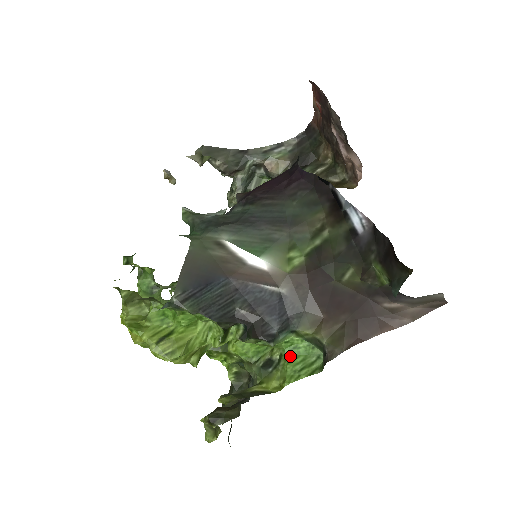
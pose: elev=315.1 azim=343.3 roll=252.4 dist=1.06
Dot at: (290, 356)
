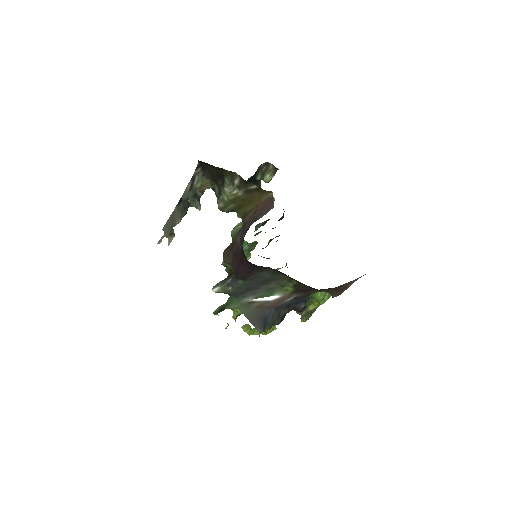
Dot at: (315, 296)
